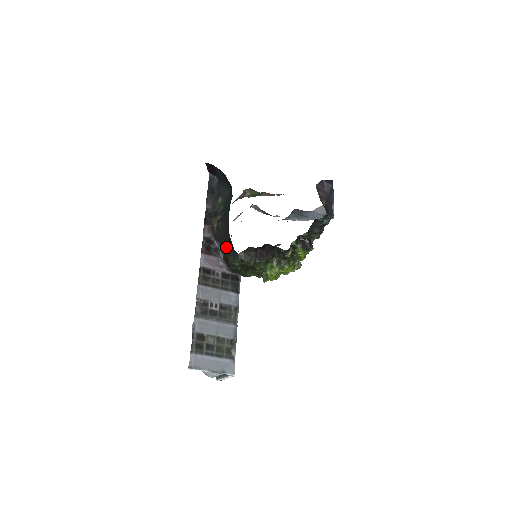
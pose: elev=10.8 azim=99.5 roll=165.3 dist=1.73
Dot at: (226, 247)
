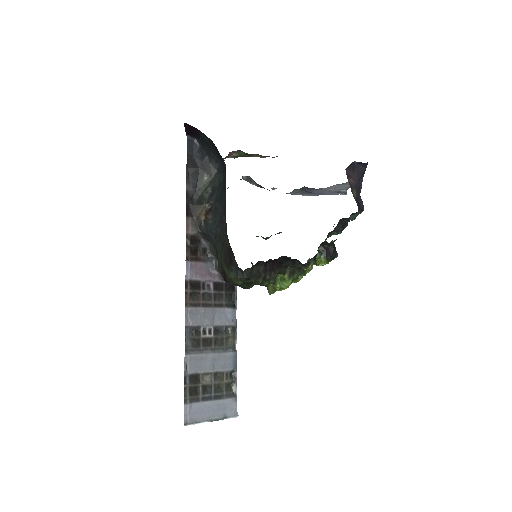
Dot at: (224, 257)
